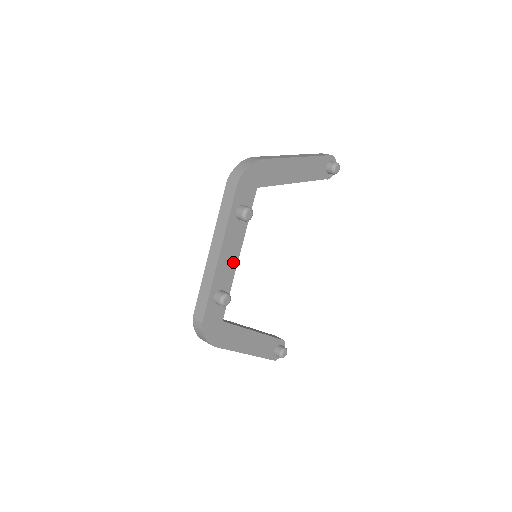
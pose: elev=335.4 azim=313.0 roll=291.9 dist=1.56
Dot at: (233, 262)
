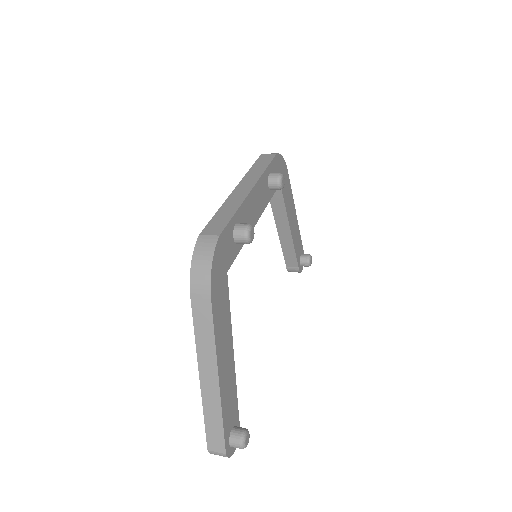
Dot at: (254, 218)
